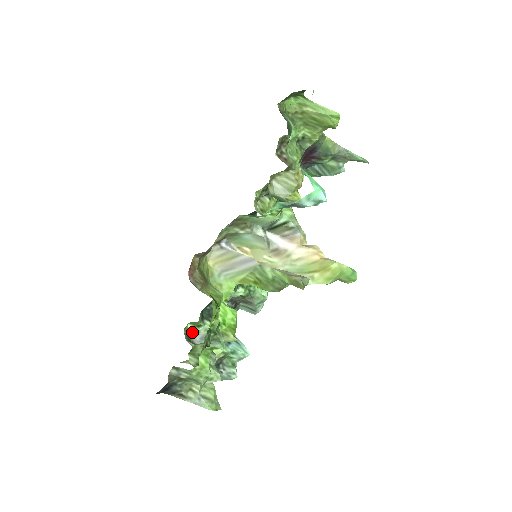
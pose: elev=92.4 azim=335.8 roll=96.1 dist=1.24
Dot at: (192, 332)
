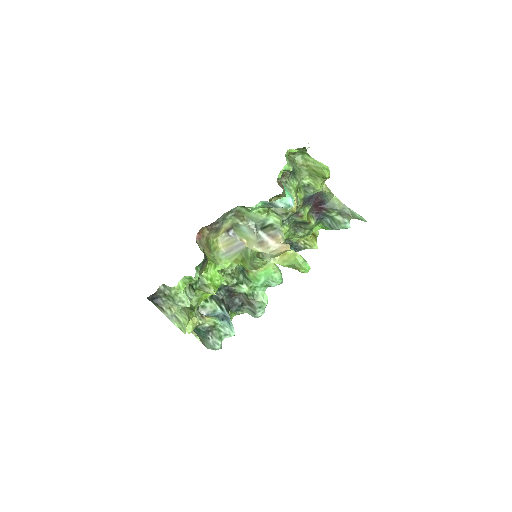
Dot at: (202, 306)
